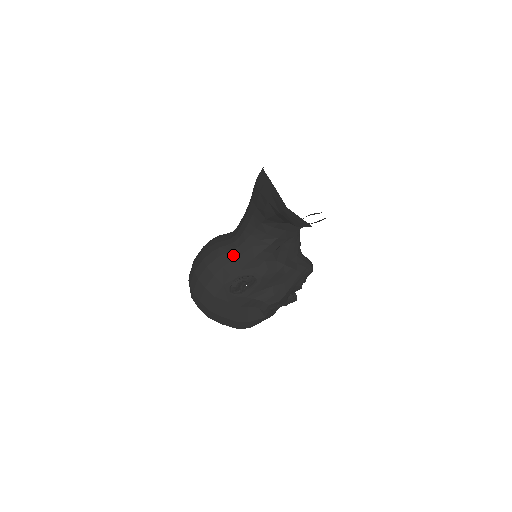
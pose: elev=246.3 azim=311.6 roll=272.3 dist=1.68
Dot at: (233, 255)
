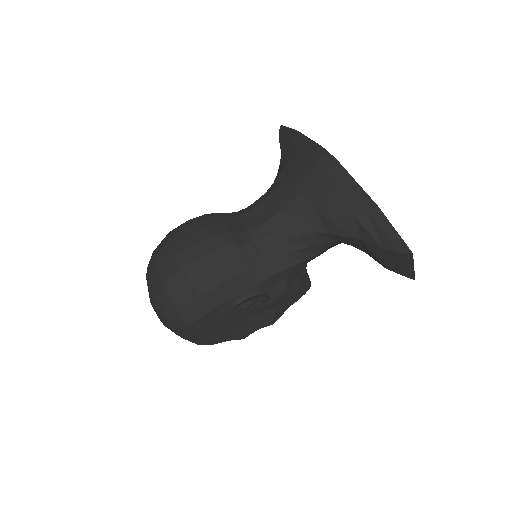
Dot at: (253, 261)
